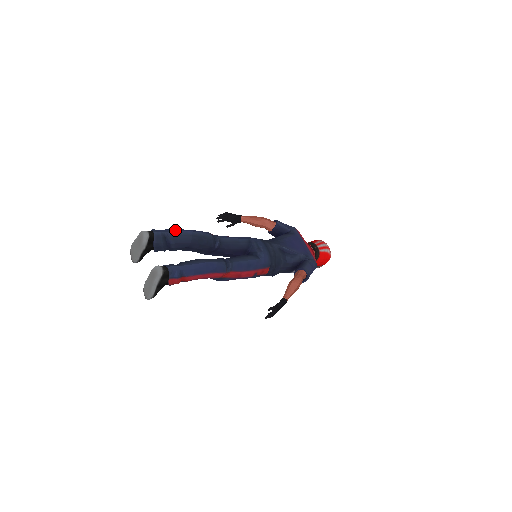
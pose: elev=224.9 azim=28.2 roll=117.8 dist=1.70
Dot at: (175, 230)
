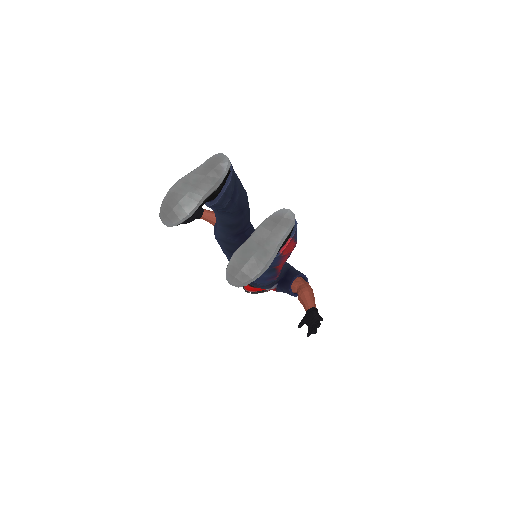
Dot at: occluded
